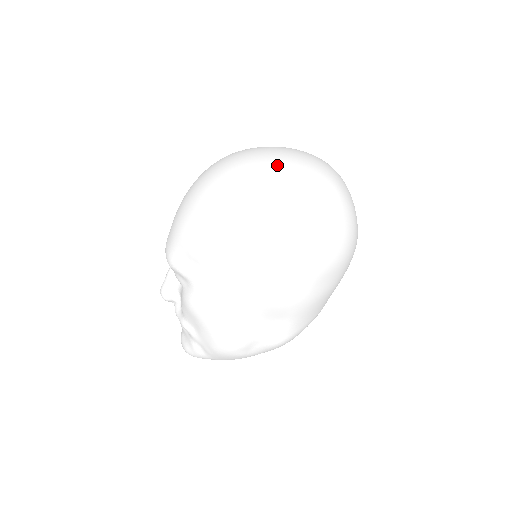
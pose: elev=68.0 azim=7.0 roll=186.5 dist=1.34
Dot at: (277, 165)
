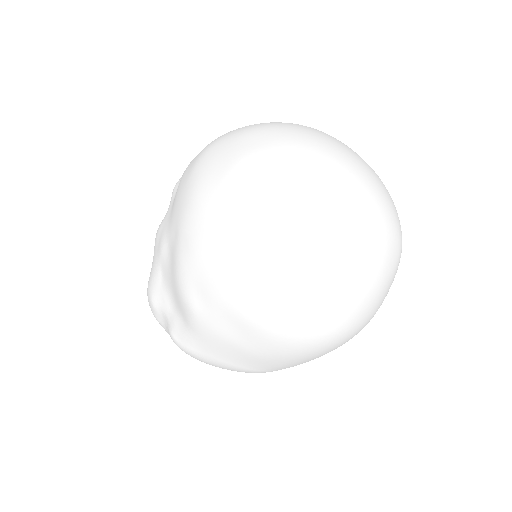
Dot at: (297, 152)
